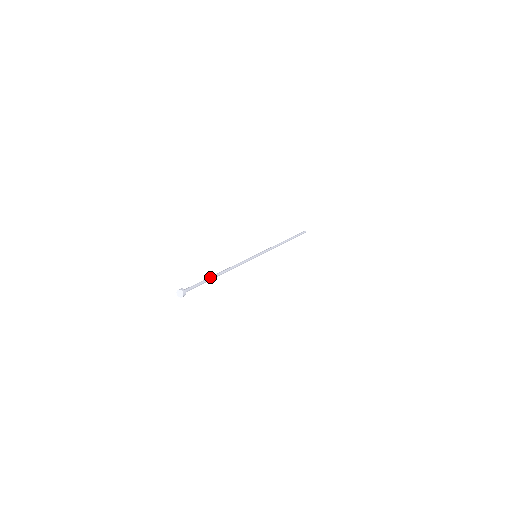
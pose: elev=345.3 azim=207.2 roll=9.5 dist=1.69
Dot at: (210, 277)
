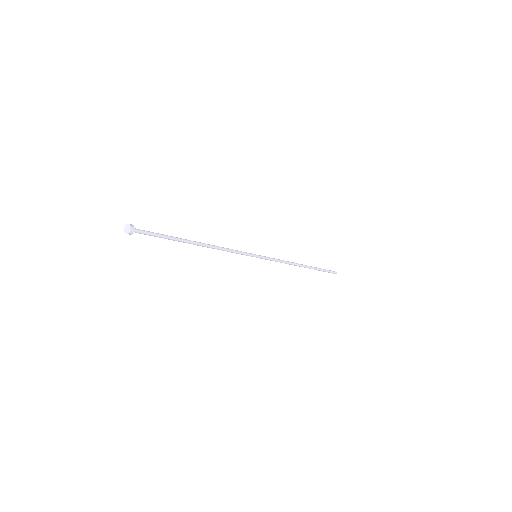
Dot at: (178, 238)
